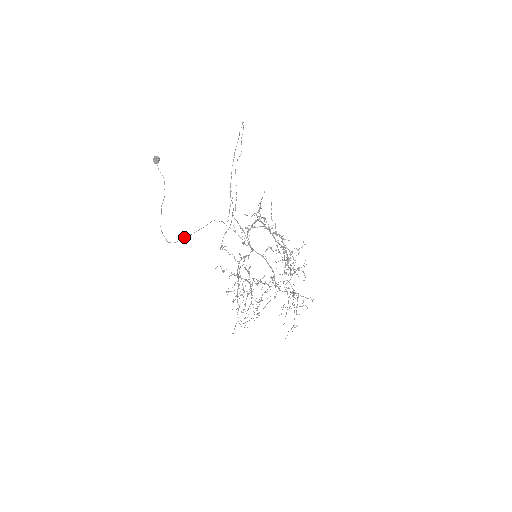
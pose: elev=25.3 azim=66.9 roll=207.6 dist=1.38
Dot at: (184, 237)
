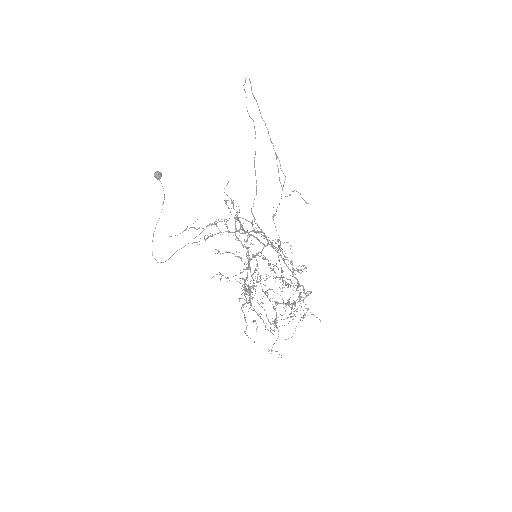
Dot at: (174, 253)
